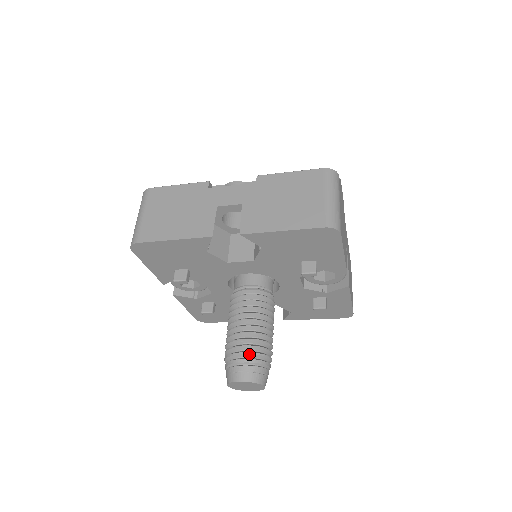
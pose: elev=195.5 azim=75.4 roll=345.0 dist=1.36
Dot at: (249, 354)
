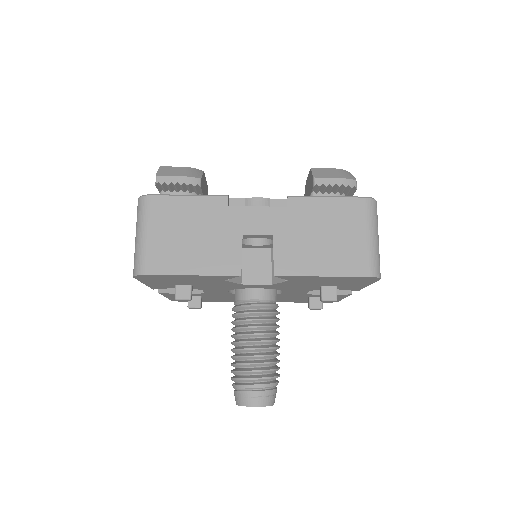
Dot at: (263, 379)
